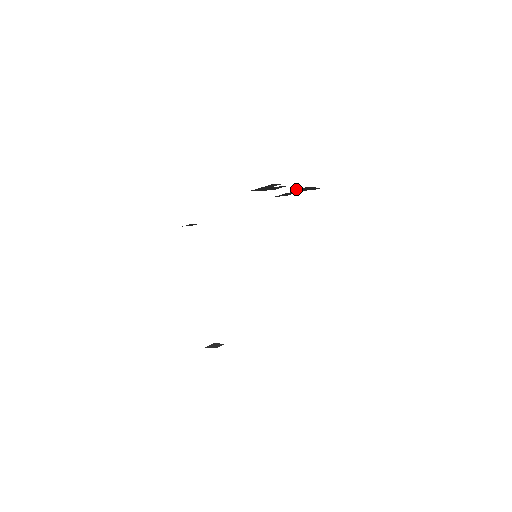
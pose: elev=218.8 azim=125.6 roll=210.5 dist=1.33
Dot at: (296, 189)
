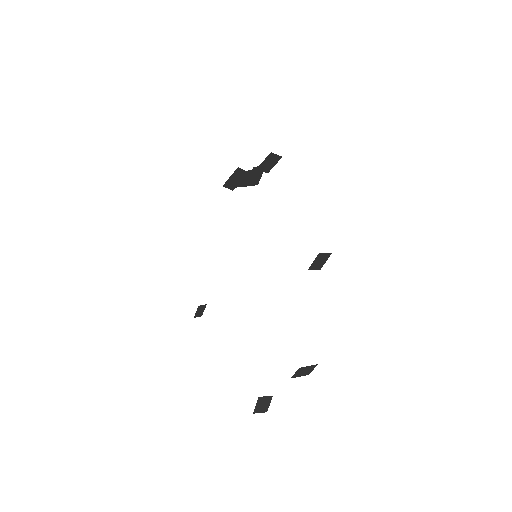
Dot at: (261, 169)
